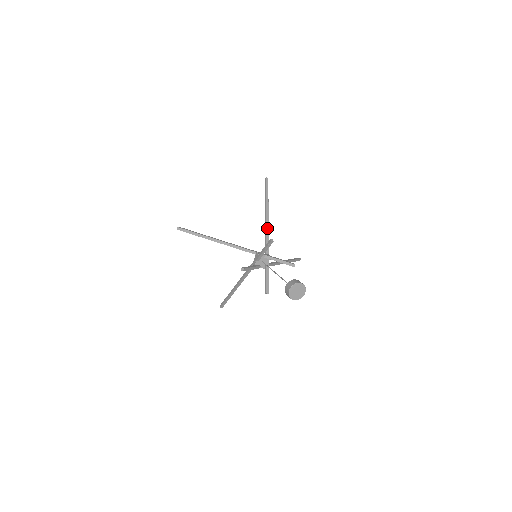
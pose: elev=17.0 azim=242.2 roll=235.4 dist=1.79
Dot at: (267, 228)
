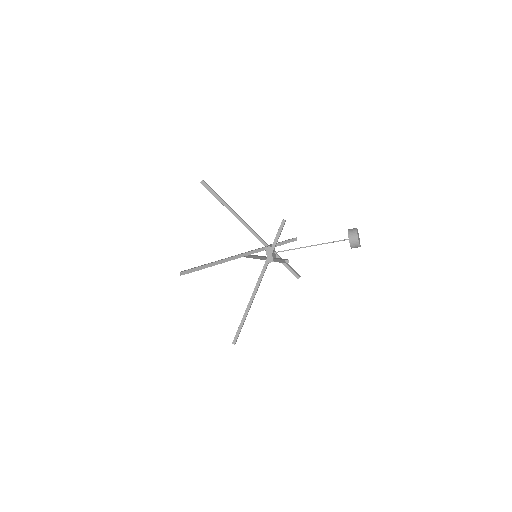
Dot at: (246, 224)
